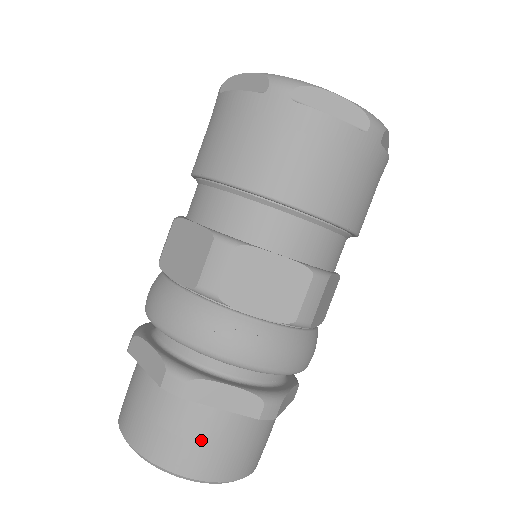
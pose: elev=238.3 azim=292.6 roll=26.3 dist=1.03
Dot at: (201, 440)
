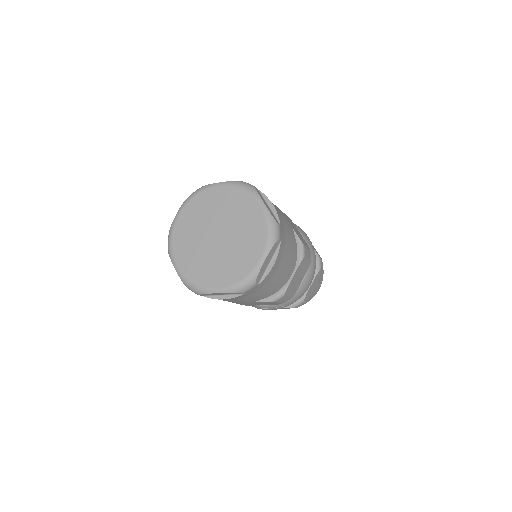
Dot at: occluded
